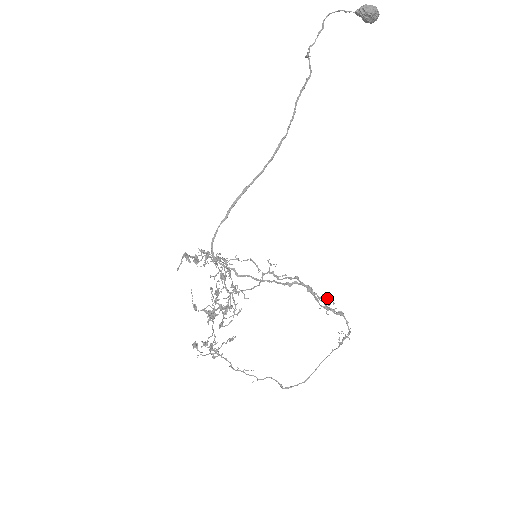
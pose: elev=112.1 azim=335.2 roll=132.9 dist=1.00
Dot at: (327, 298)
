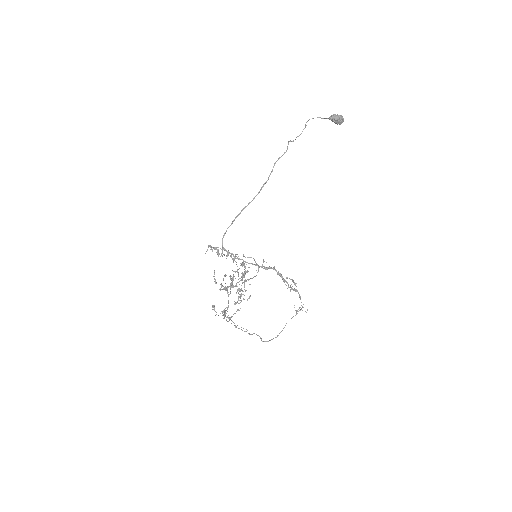
Dot at: occluded
